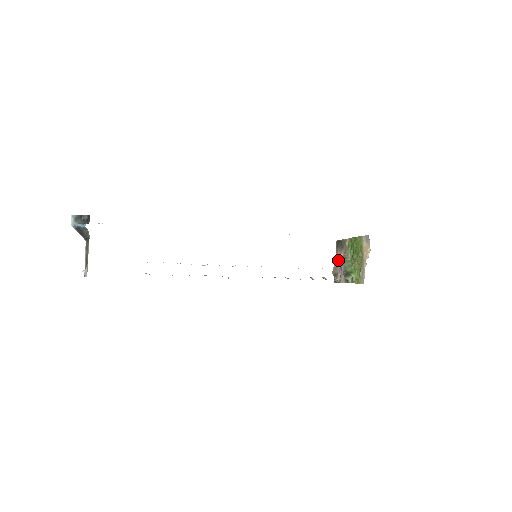
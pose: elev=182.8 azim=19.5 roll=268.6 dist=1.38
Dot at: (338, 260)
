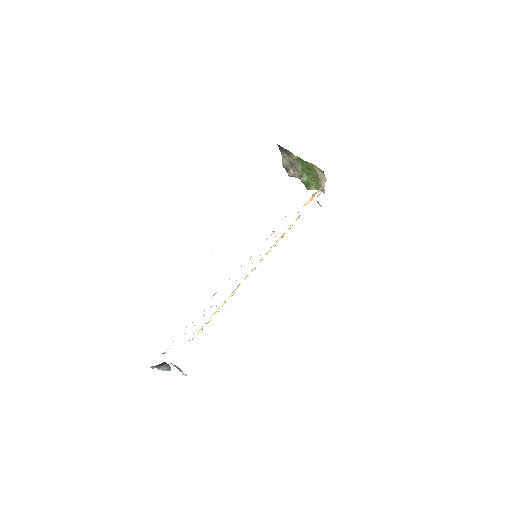
Dot at: (285, 159)
